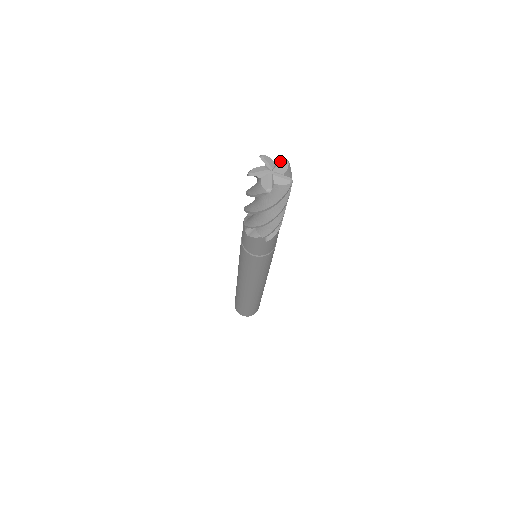
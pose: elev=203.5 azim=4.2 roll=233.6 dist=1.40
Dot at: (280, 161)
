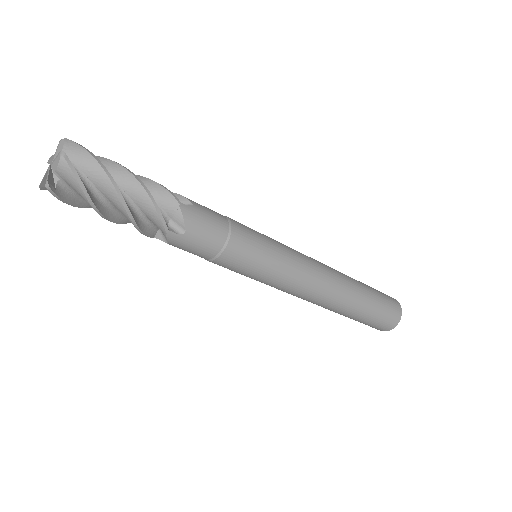
Dot at: (57, 147)
